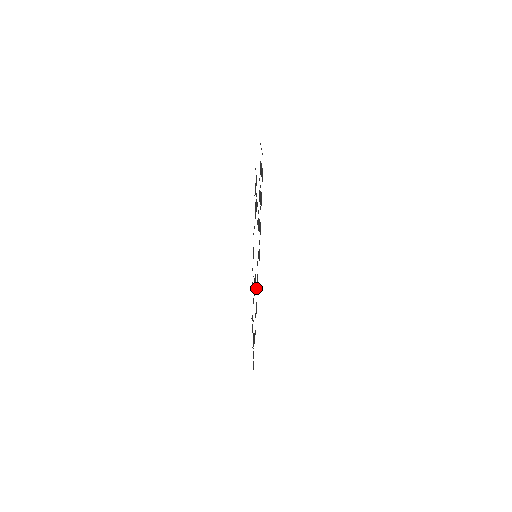
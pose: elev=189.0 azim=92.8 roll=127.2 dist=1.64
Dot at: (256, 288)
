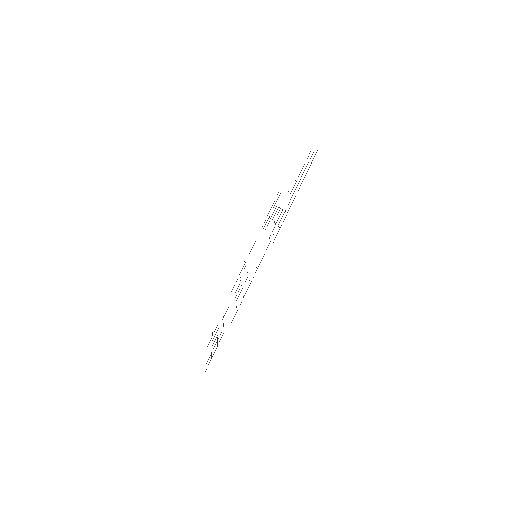
Dot at: occluded
